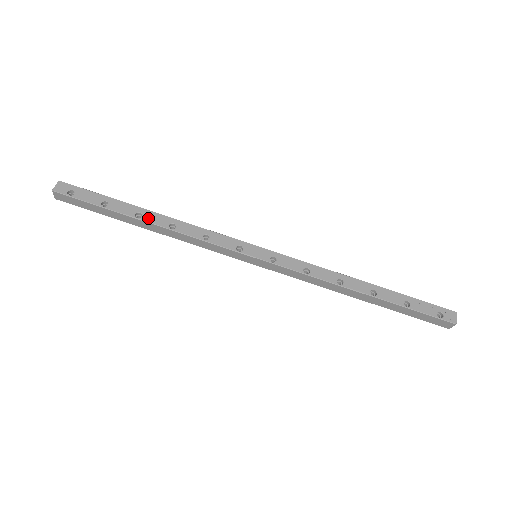
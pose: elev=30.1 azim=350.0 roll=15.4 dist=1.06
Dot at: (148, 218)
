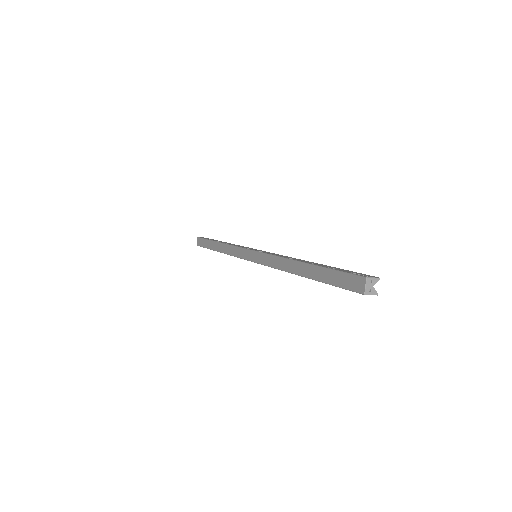
Dot at: occluded
